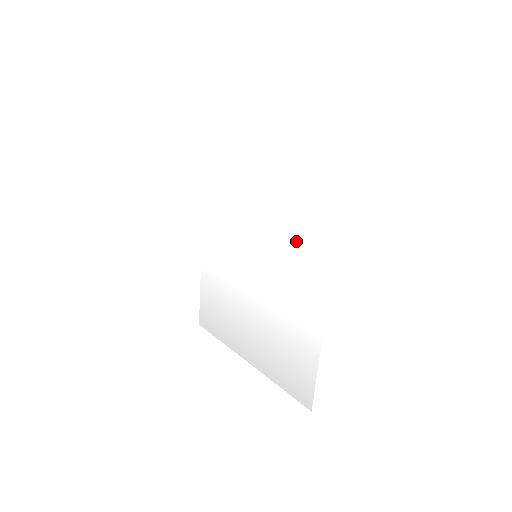
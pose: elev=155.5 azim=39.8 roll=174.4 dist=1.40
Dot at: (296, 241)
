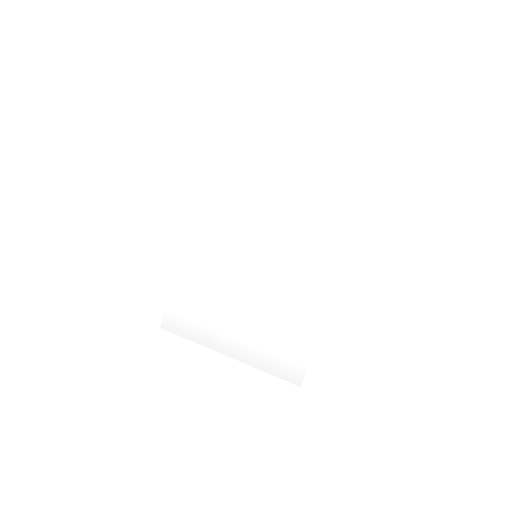
Dot at: (305, 242)
